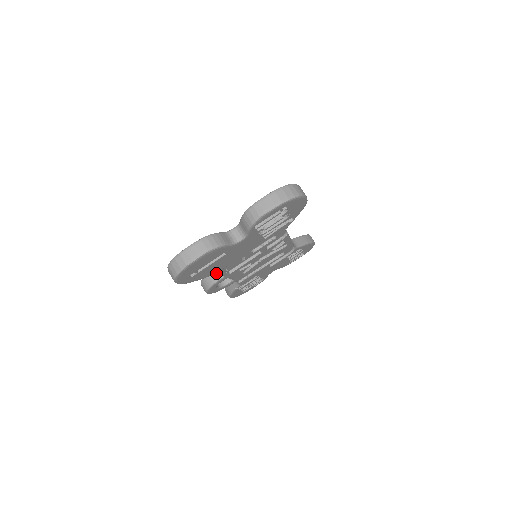
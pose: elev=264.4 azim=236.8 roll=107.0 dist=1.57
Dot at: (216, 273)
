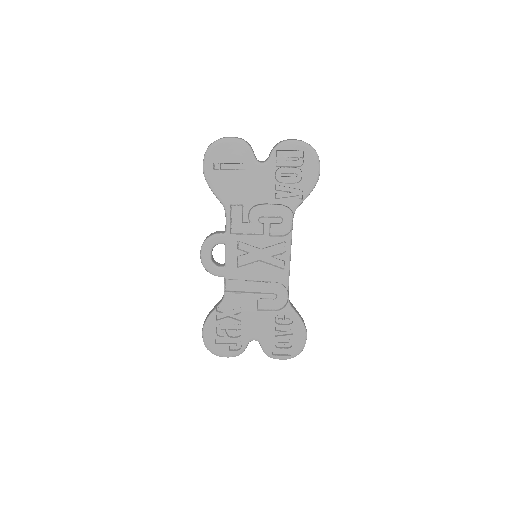
Dot at: (226, 205)
